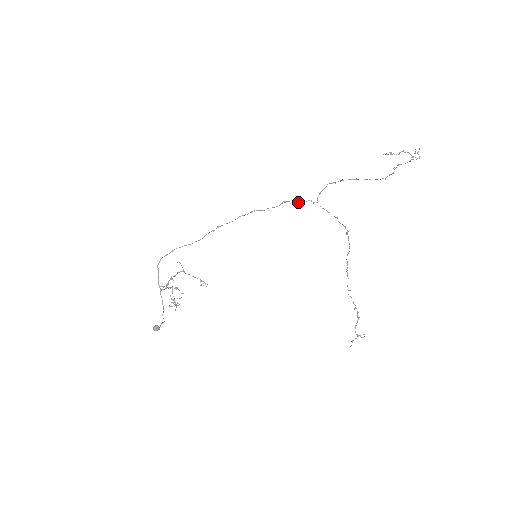
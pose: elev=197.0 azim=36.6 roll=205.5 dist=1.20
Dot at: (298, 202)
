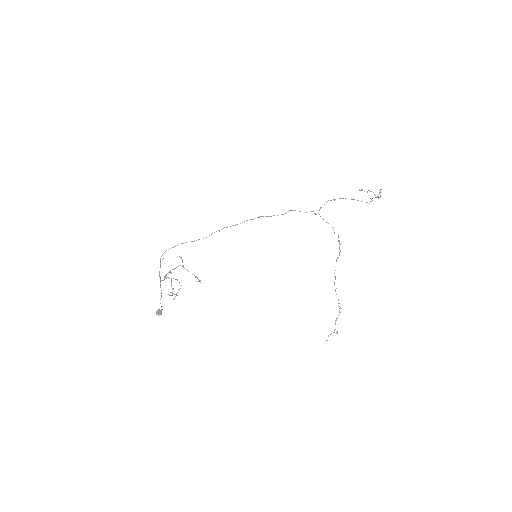
Dot at: occluded
